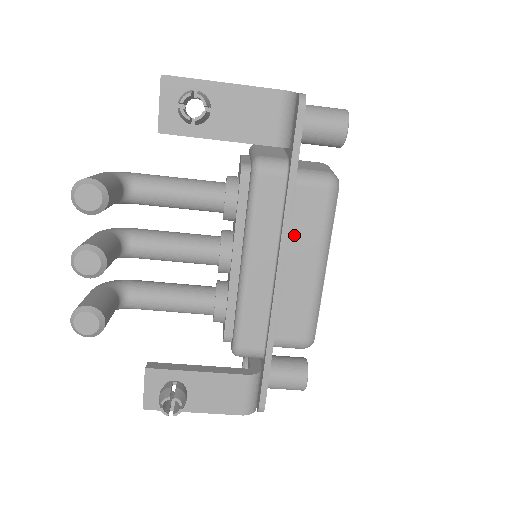
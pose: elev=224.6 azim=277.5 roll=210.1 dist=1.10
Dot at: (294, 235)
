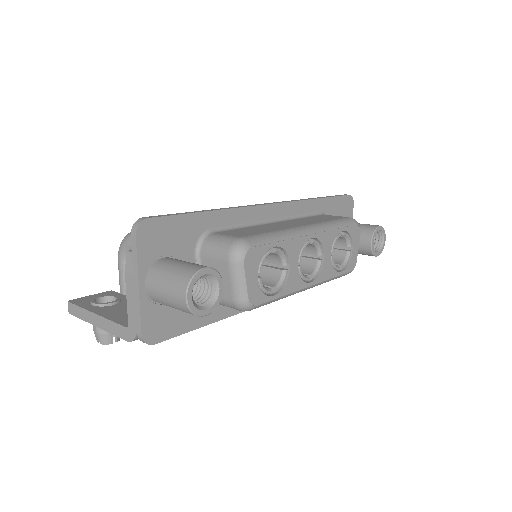
Dot at: occluded
